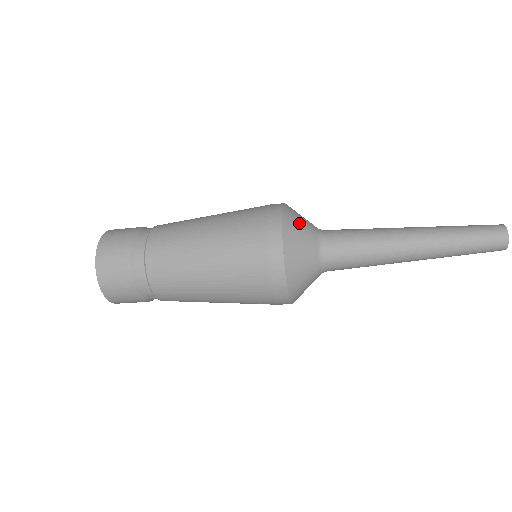
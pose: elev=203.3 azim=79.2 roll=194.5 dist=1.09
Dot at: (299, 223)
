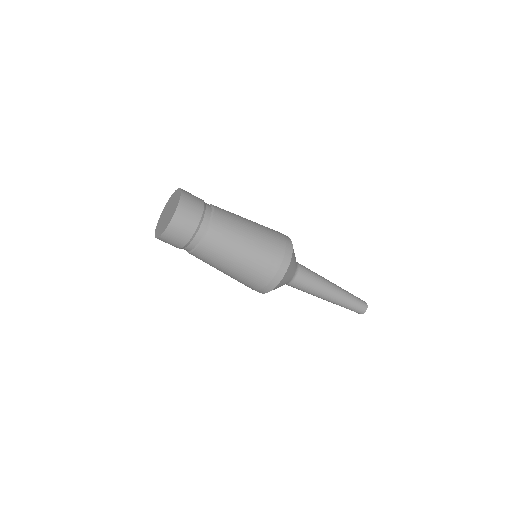
Dot at: occluded
